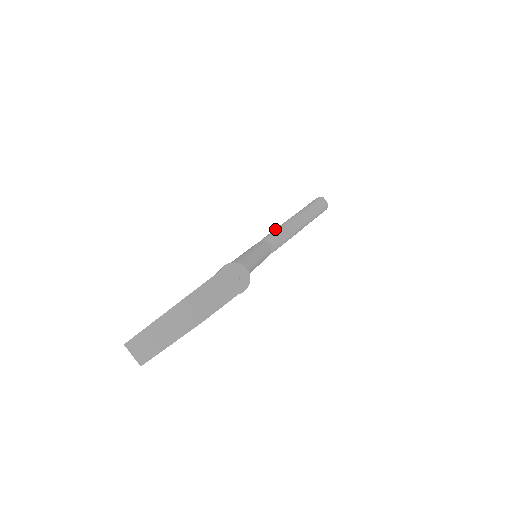
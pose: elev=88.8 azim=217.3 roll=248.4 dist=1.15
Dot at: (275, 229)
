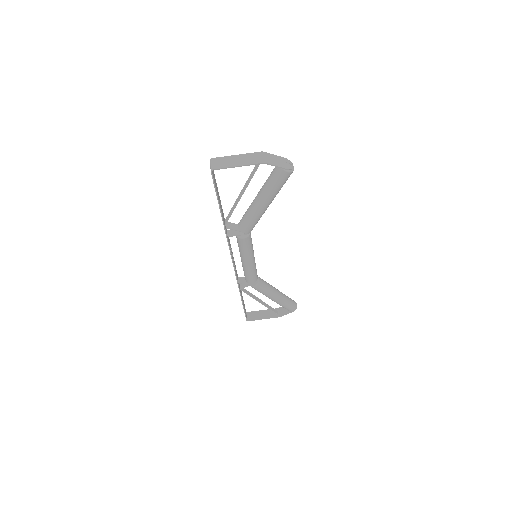
Dot at: occluded
